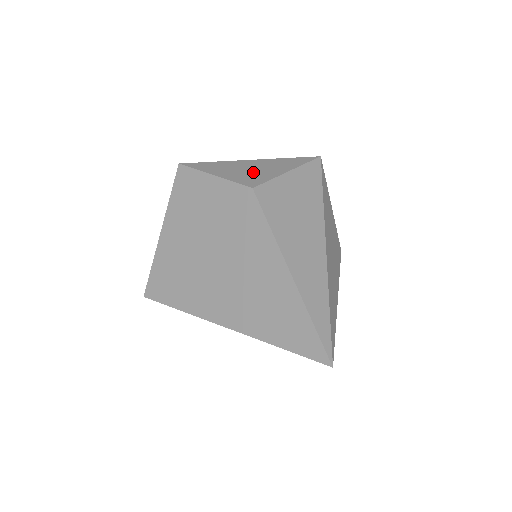
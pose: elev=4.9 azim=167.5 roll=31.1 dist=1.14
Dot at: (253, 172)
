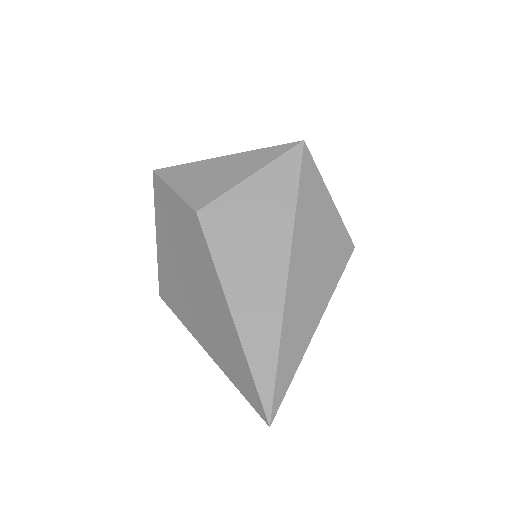
Dot at: (212, 181)
